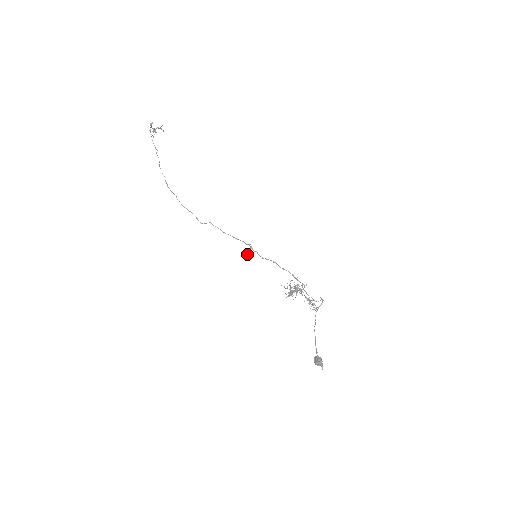
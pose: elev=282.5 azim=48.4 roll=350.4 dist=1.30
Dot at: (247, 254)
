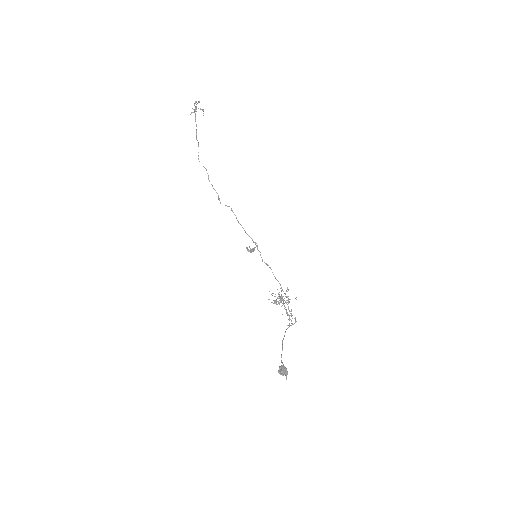
Dot at: occluded
